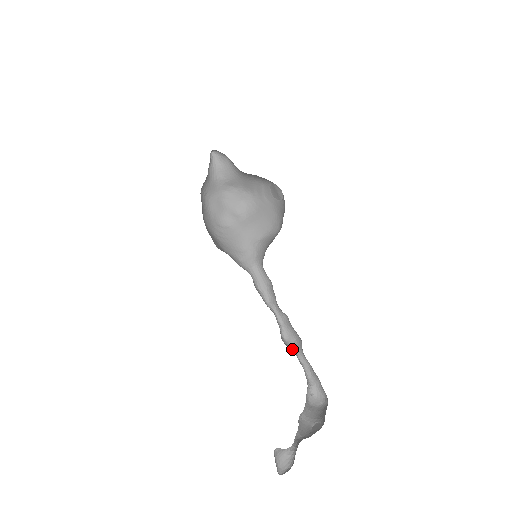
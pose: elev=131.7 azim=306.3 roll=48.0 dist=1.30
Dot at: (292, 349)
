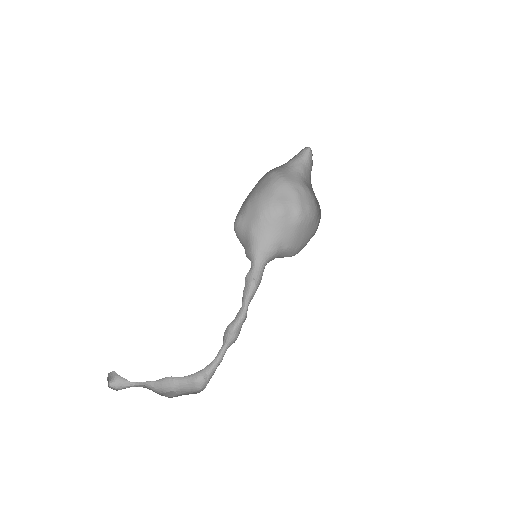
Dot at: (228, 339)
